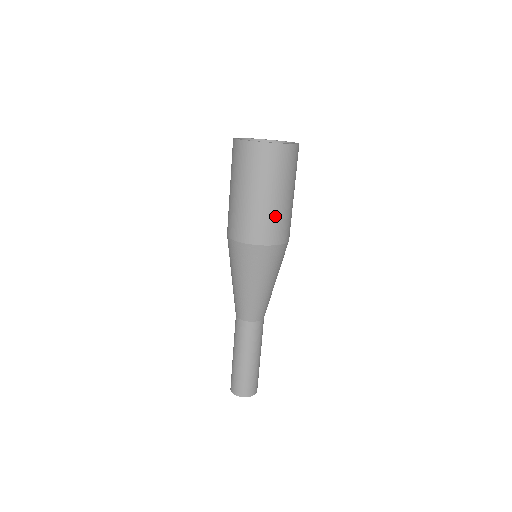
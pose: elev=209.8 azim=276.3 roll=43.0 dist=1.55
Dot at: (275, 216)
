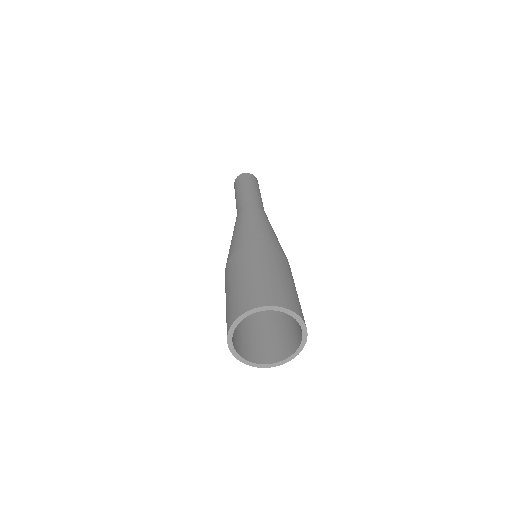
Dot at: occluded
